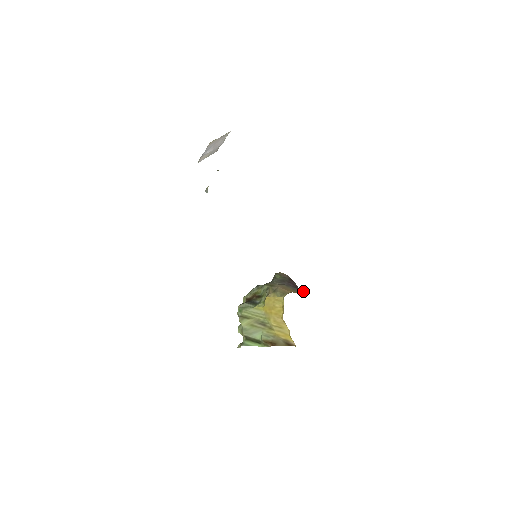
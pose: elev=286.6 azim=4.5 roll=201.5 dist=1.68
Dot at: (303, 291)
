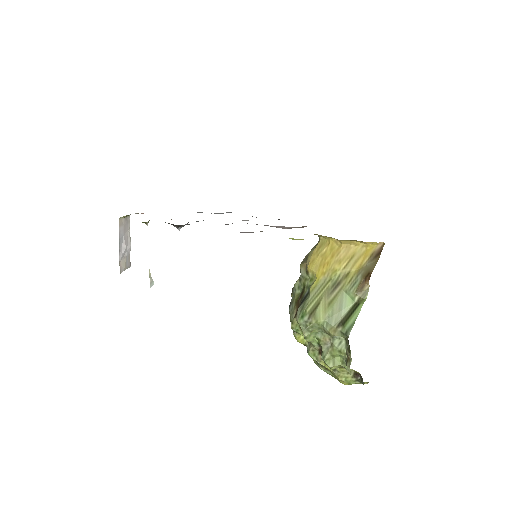
Dot at: occluded
